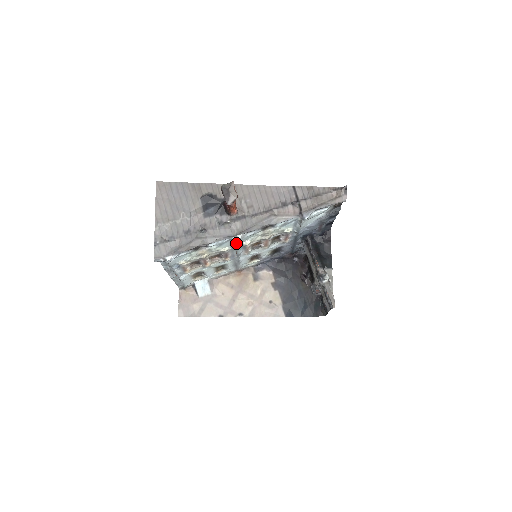
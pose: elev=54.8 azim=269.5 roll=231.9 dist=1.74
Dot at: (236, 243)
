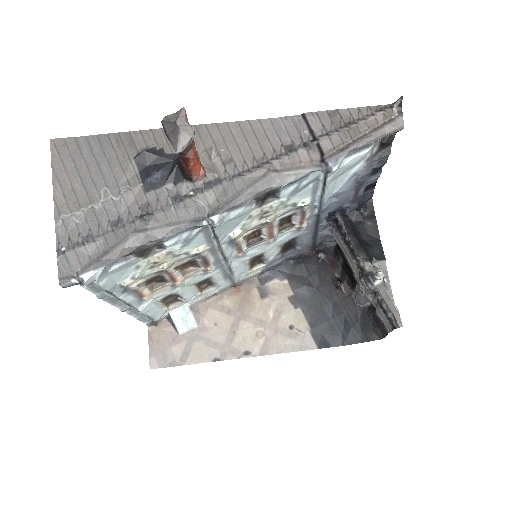
Dot at: (215, 235)
